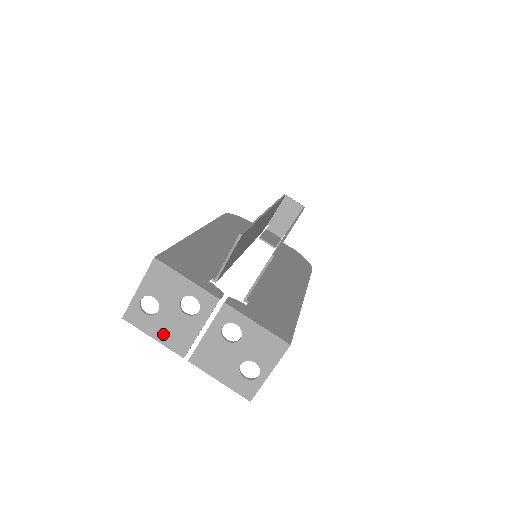
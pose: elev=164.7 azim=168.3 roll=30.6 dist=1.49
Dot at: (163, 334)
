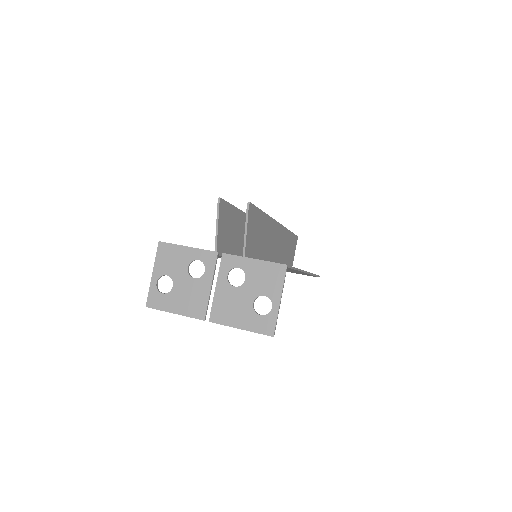
Dot at: (182, 306)
